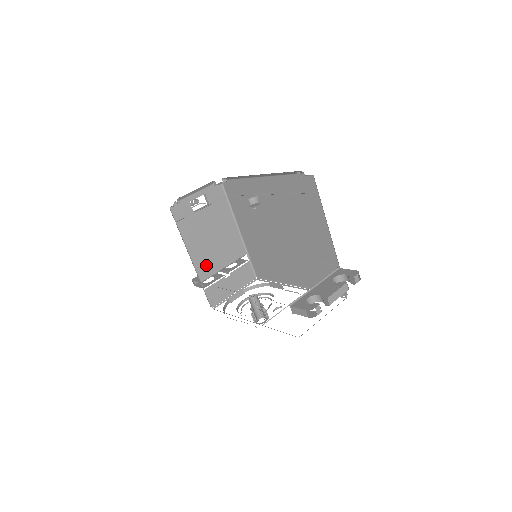
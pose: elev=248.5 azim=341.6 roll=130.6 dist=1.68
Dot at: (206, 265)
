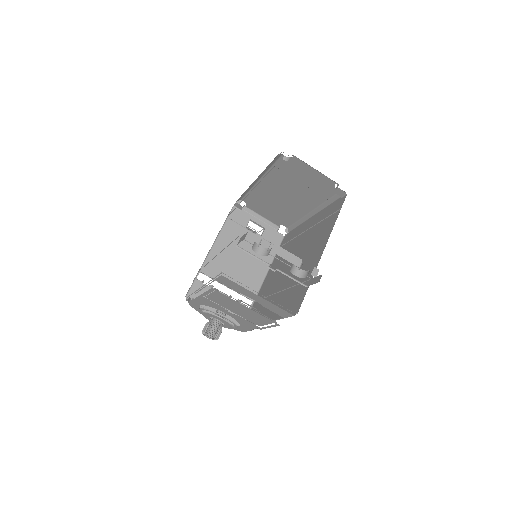
Dot at: (216, 267)
